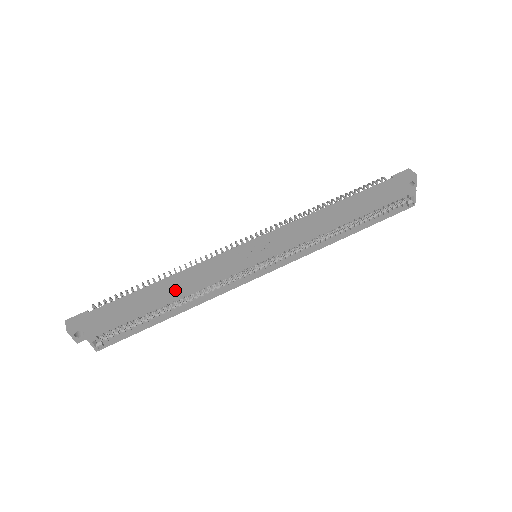
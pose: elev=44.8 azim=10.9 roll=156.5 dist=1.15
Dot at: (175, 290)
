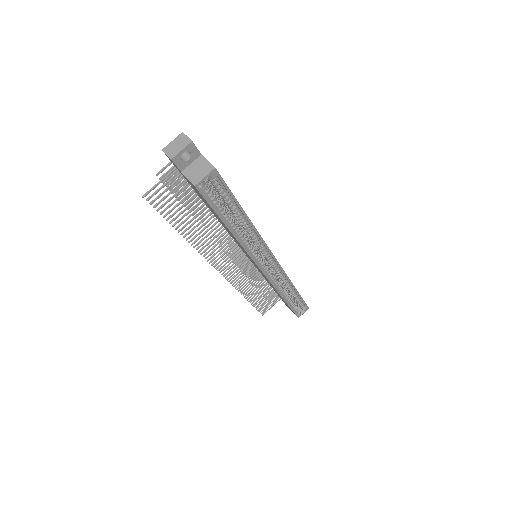
Dot at: occluded
